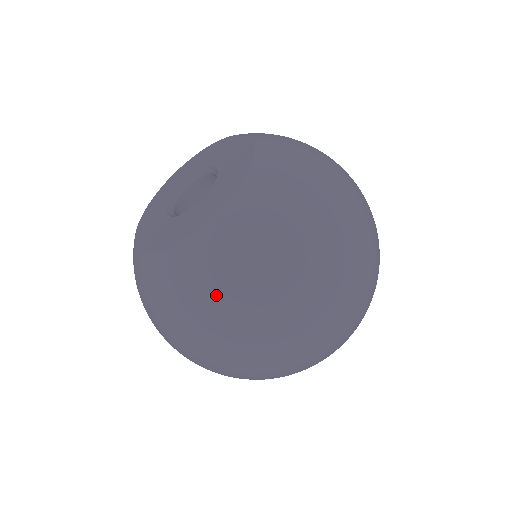
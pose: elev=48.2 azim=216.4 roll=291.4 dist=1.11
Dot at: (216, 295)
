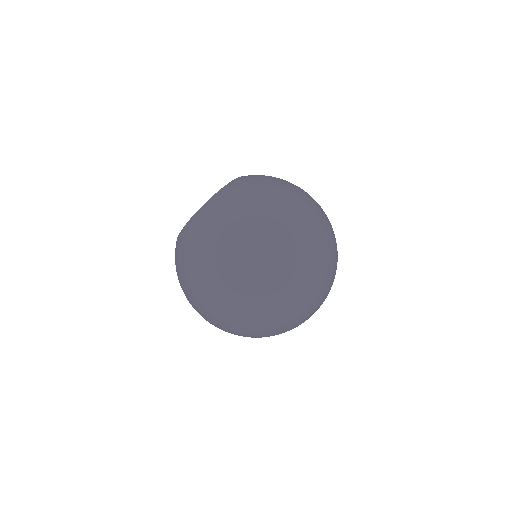
Dot at: (240, 202)
